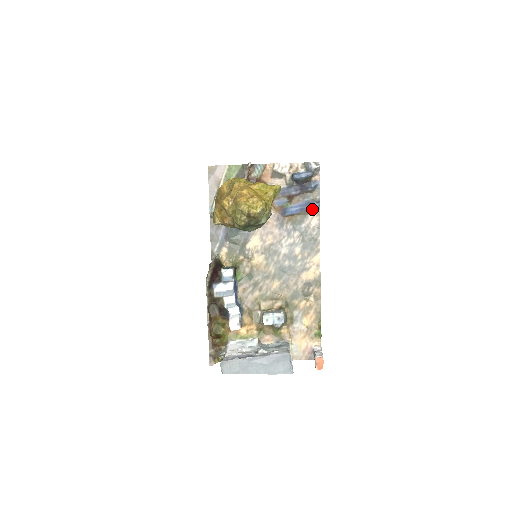
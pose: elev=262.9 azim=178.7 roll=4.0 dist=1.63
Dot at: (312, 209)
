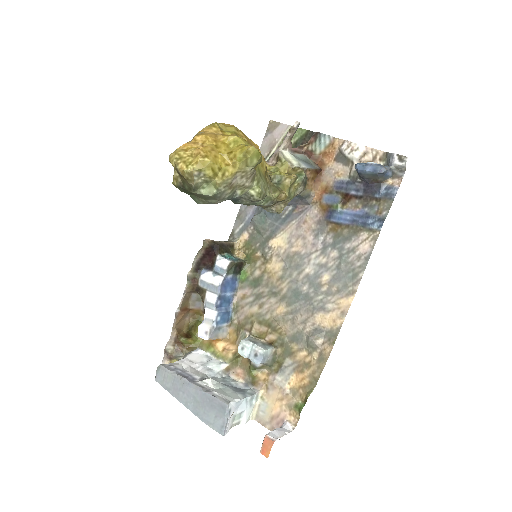
Dot at: (368, 226)
